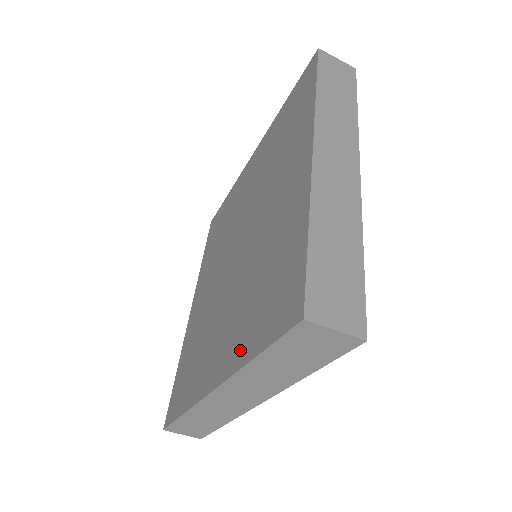
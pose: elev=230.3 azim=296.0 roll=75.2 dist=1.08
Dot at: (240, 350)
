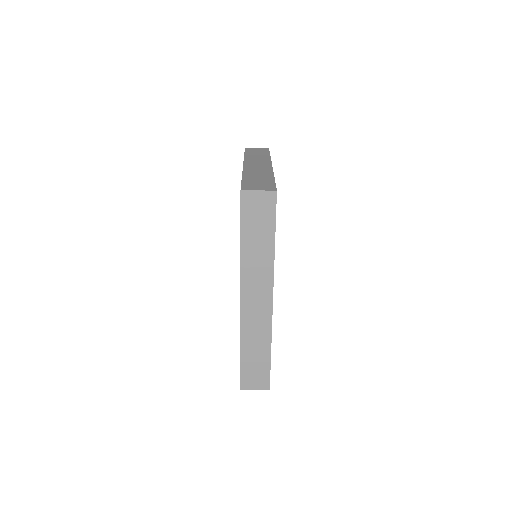
Dot at: occluded
